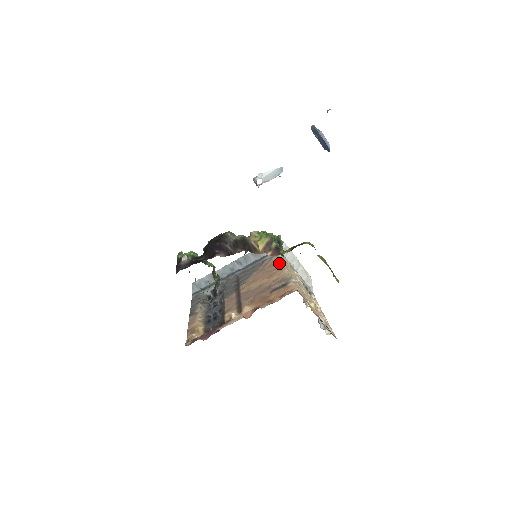
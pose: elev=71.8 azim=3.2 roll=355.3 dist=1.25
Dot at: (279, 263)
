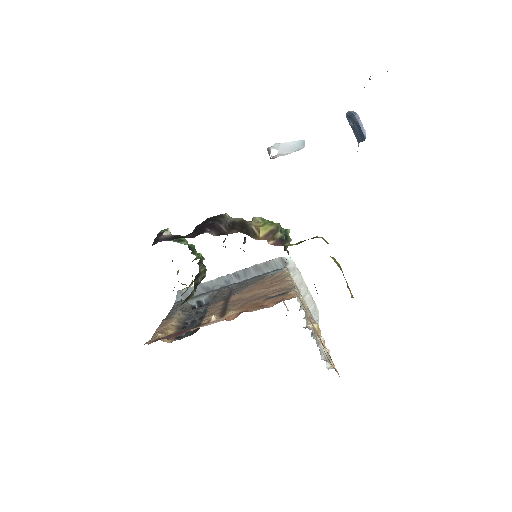
Dot at: (283, 277)
